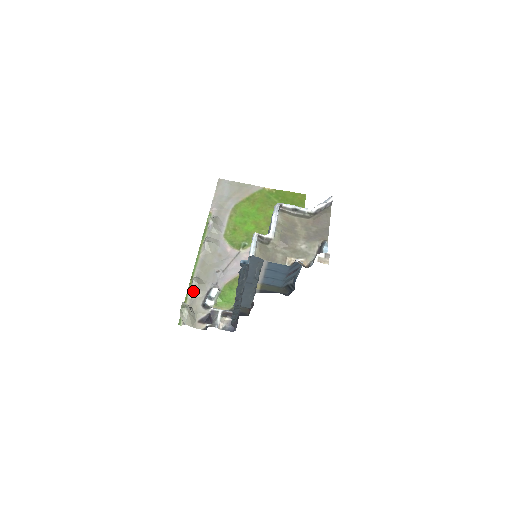
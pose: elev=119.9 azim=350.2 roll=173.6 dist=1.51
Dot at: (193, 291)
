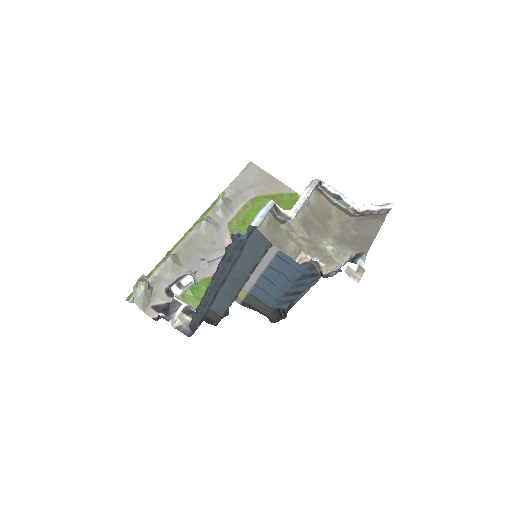
Dot at: (163, 268)
